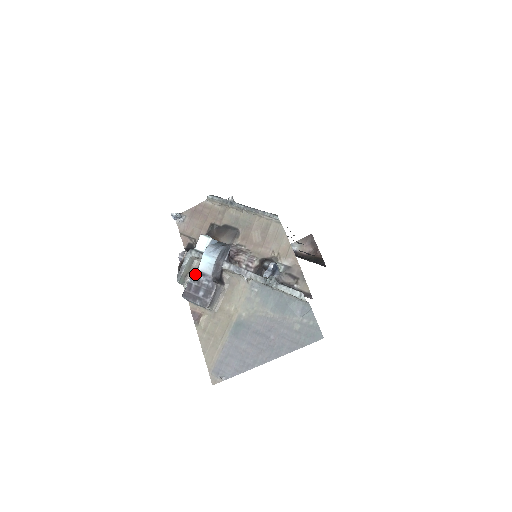
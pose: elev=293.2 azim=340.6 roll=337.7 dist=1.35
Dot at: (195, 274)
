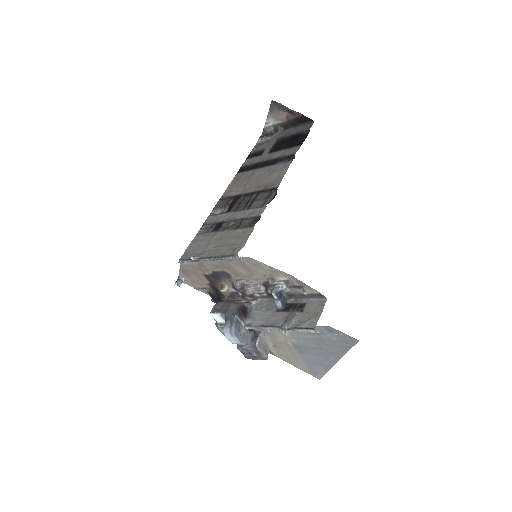
Dot at: (238, 347)
